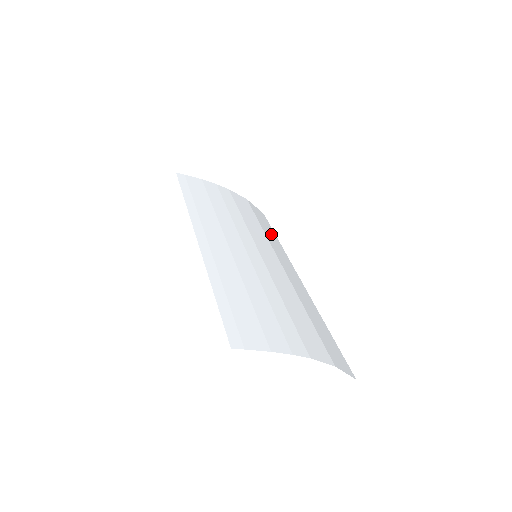
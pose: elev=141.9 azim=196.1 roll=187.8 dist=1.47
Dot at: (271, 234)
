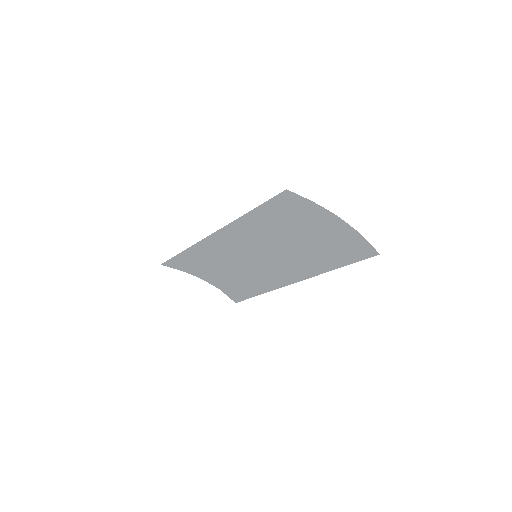
Dot at: (252, 288)
